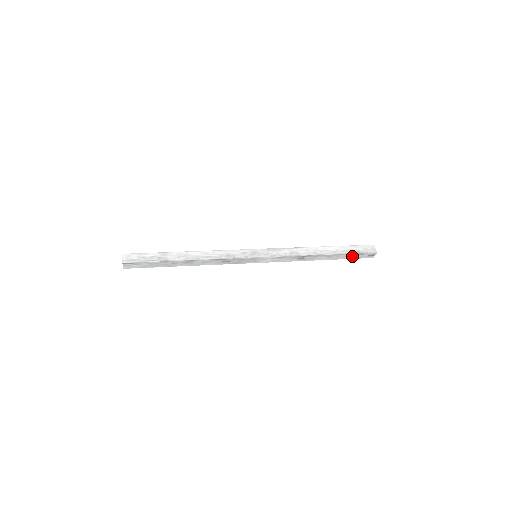
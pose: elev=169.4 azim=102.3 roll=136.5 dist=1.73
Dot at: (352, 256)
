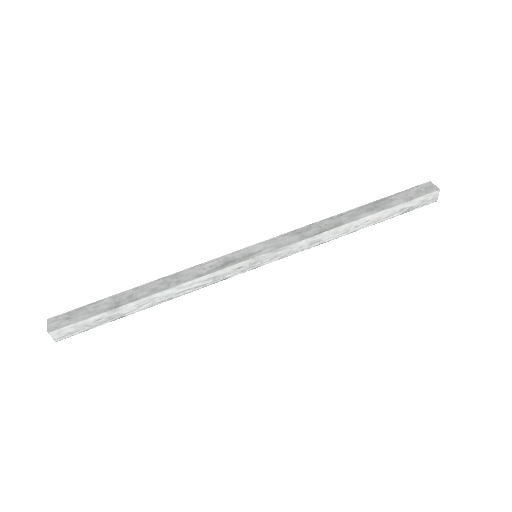
Dot at: occluded
